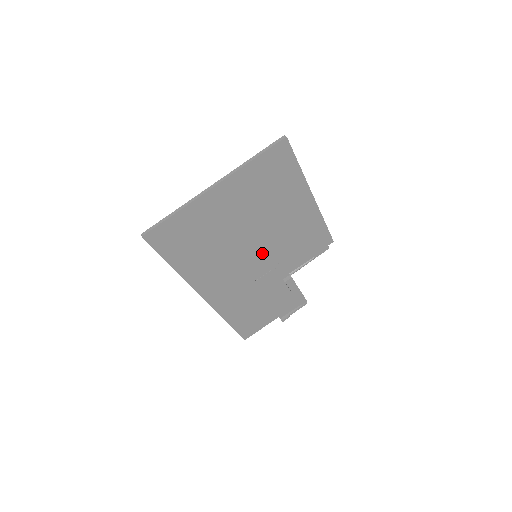
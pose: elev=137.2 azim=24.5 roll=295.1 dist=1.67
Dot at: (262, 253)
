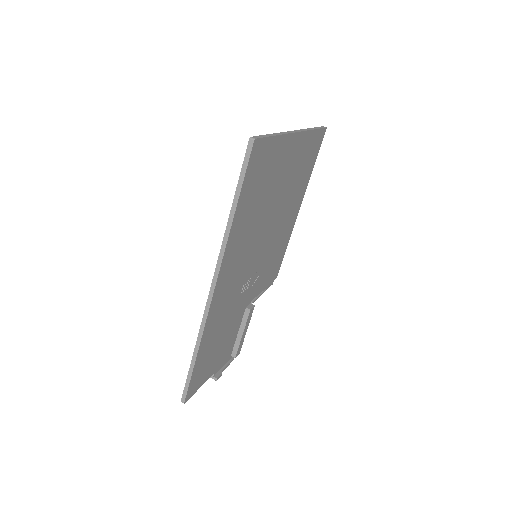
Dot at: (261, 254)
